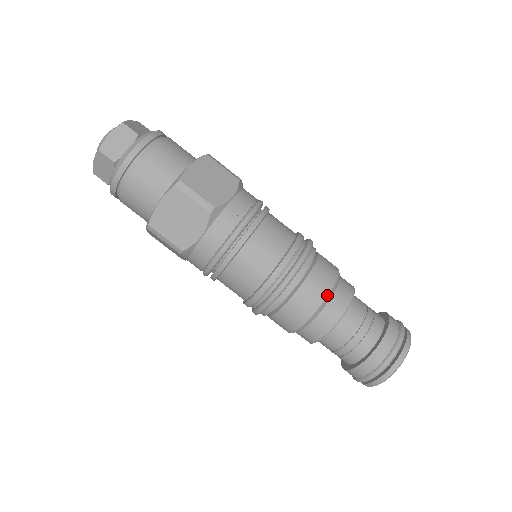
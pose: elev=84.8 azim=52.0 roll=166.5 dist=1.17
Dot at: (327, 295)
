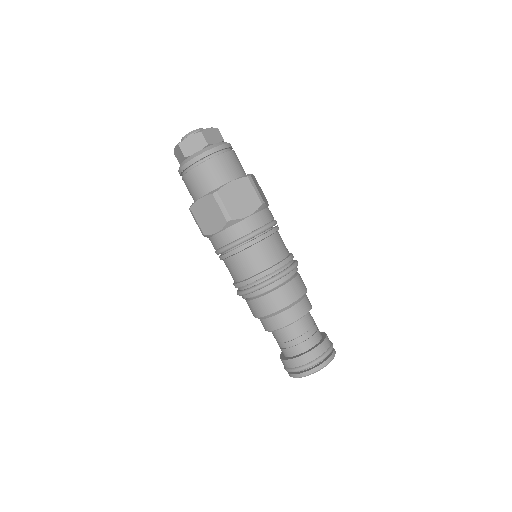
Dot at: (305, 293)
